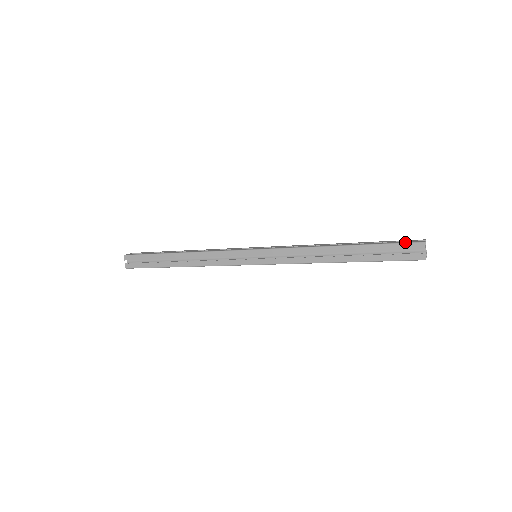
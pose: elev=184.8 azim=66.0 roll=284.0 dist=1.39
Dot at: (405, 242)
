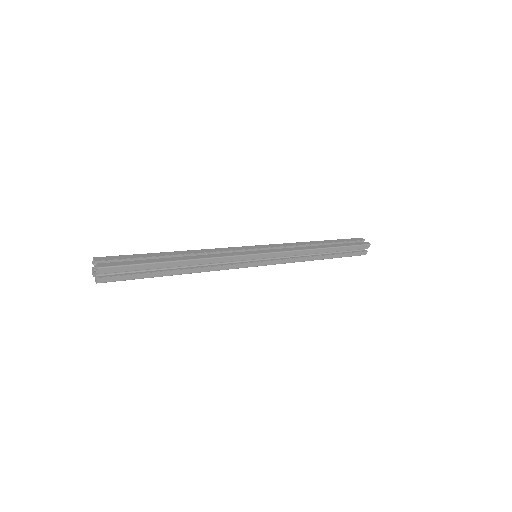
Dot at: (361, 244)
